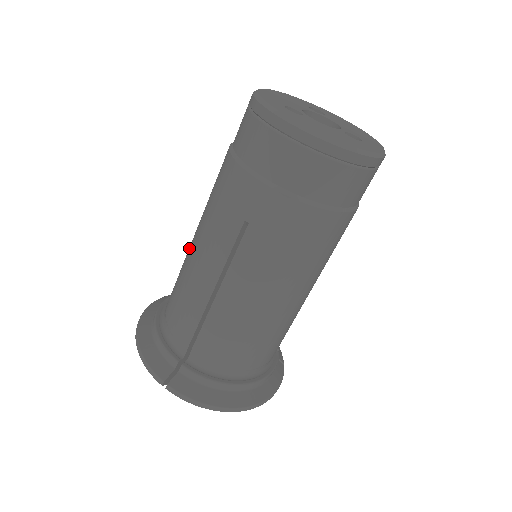
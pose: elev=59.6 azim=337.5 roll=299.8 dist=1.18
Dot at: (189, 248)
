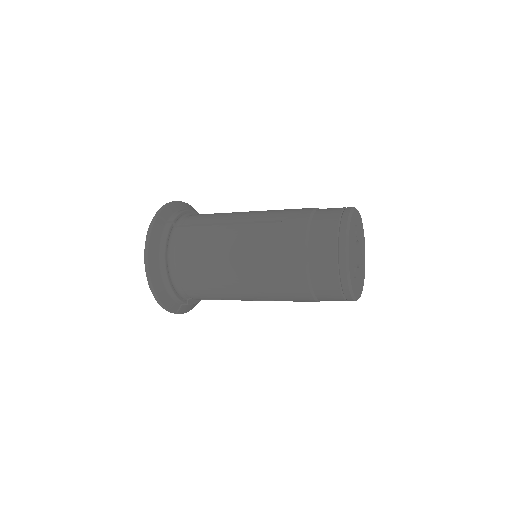
Dot at: (227, 271)
